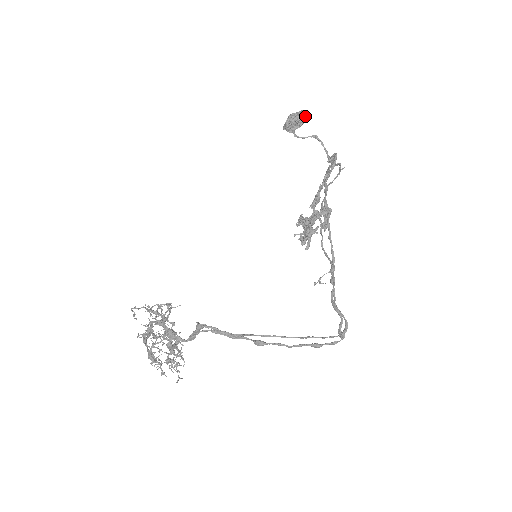
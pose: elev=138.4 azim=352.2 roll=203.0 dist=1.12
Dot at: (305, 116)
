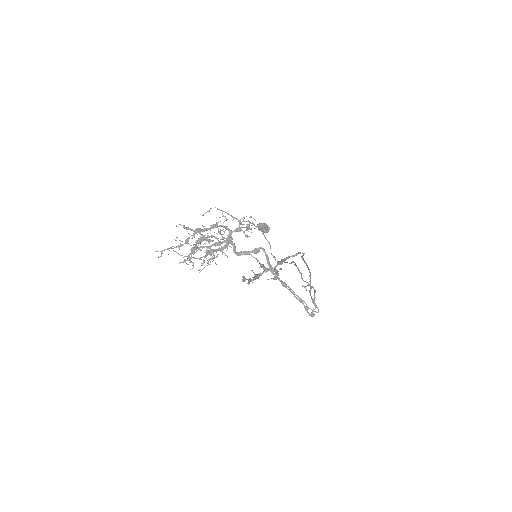
Dot at: occluded
